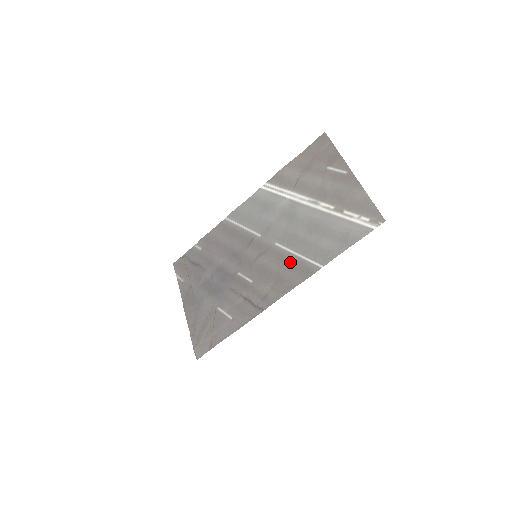
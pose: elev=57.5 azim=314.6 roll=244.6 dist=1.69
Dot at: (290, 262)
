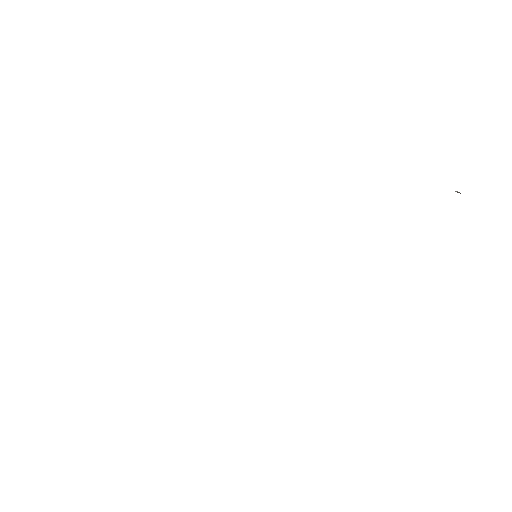
Dot at: occluded
